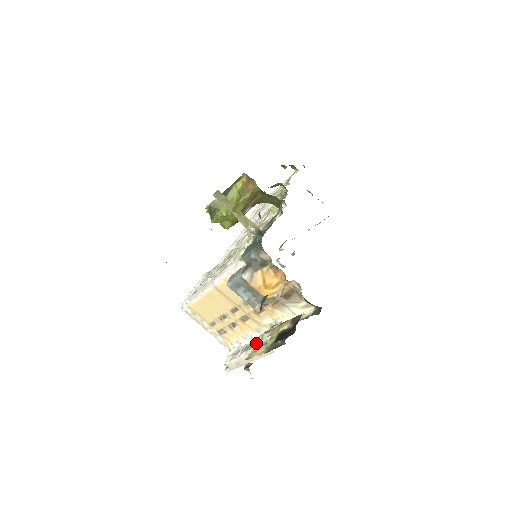
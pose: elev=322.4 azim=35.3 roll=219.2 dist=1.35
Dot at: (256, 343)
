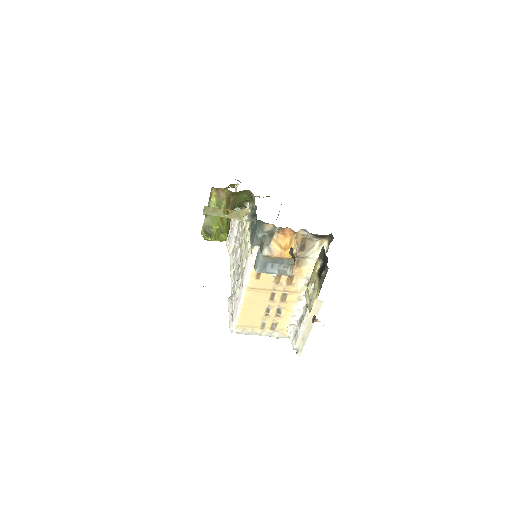
Dot at: (306, 299)
